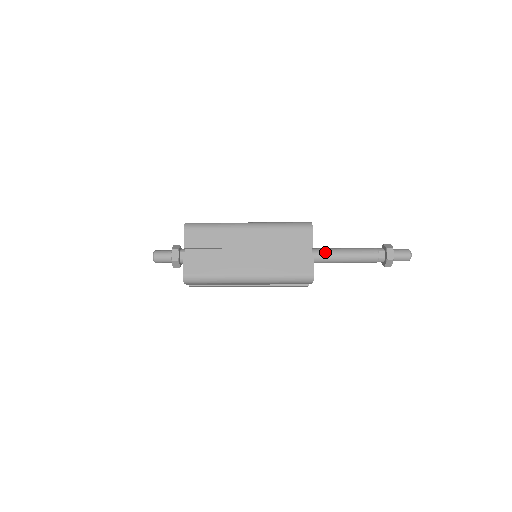
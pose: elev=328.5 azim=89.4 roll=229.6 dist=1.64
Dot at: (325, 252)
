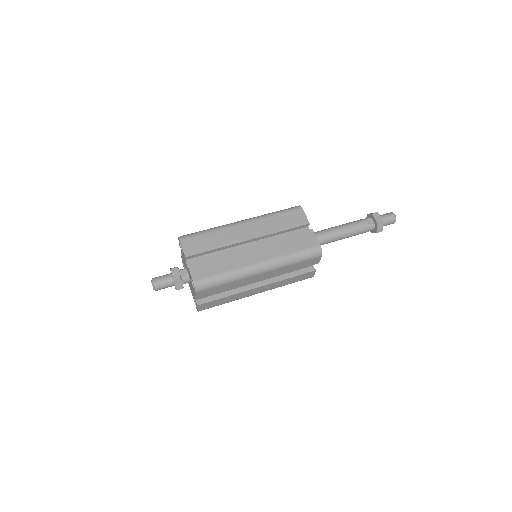
Dot at: (320, 233)
